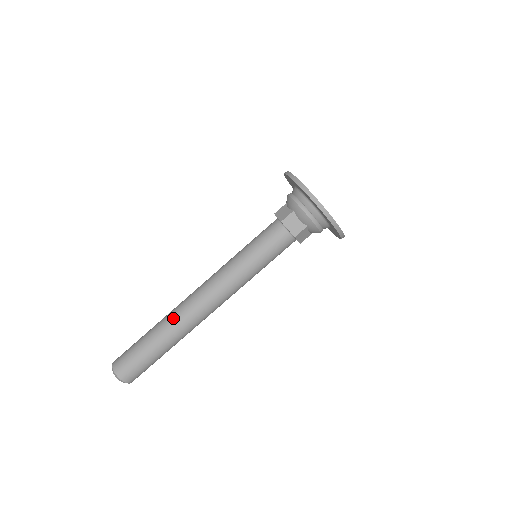
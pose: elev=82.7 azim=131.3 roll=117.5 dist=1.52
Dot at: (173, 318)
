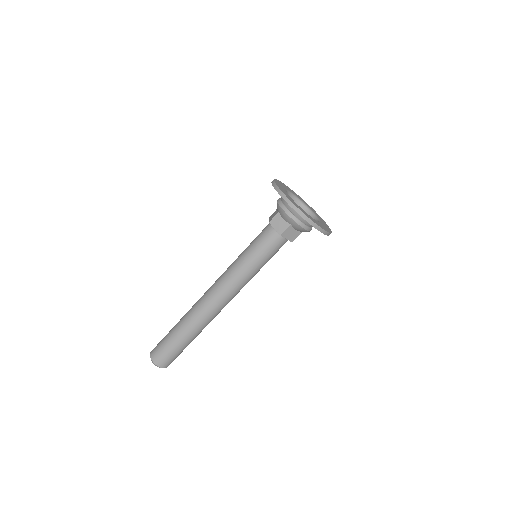
Dot at: (198, 321)
